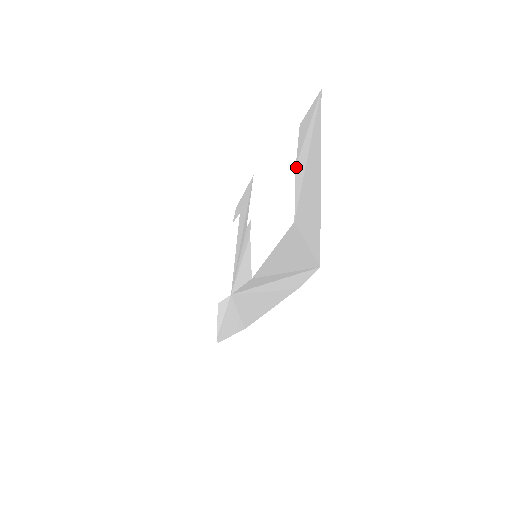
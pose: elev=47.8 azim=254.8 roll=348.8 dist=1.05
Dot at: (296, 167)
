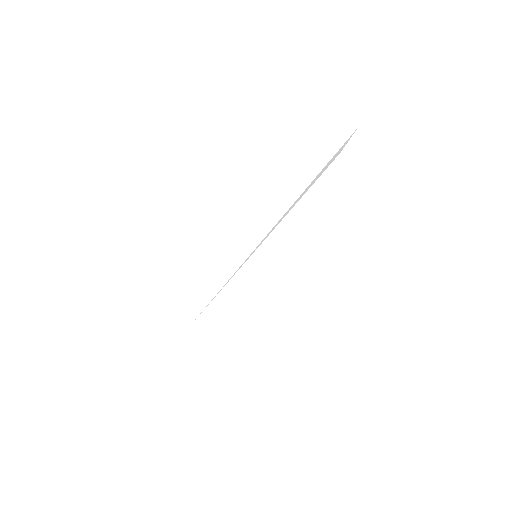
Dot at: occluded
